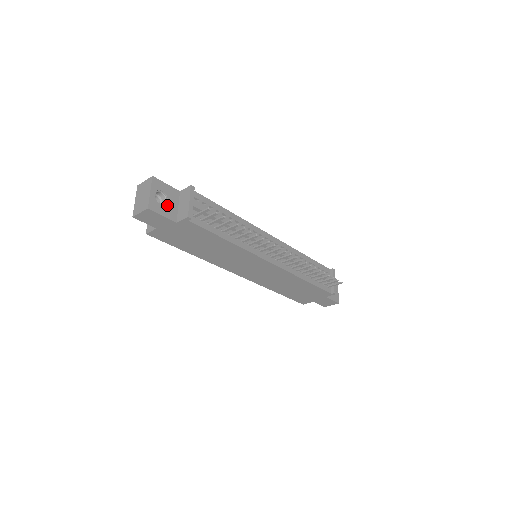
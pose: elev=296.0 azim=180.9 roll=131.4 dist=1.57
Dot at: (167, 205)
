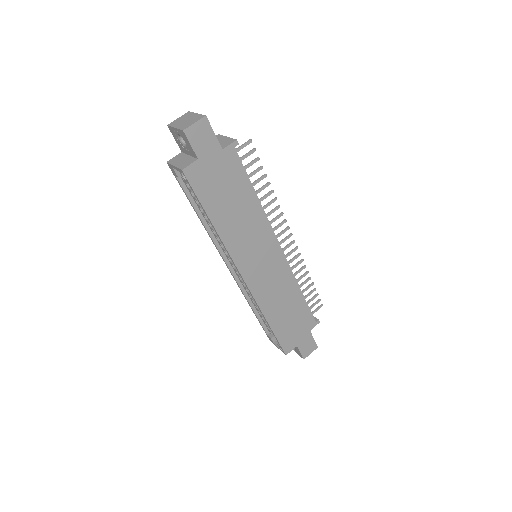
Dot at: occluded
